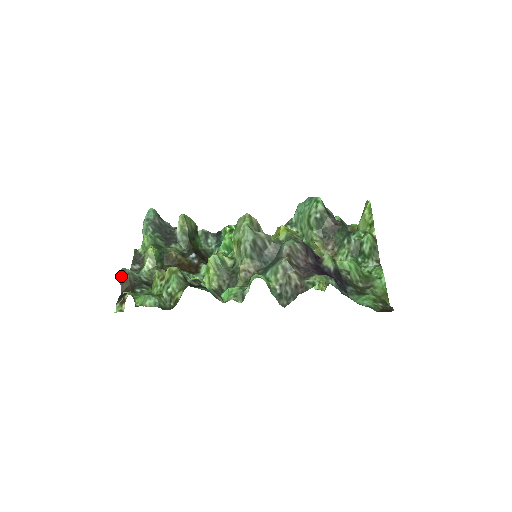
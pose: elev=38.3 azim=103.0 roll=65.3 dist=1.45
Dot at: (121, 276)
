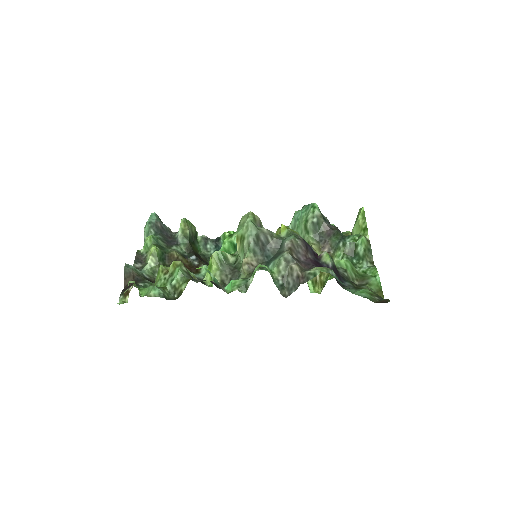
Dot at: (125, 271)
